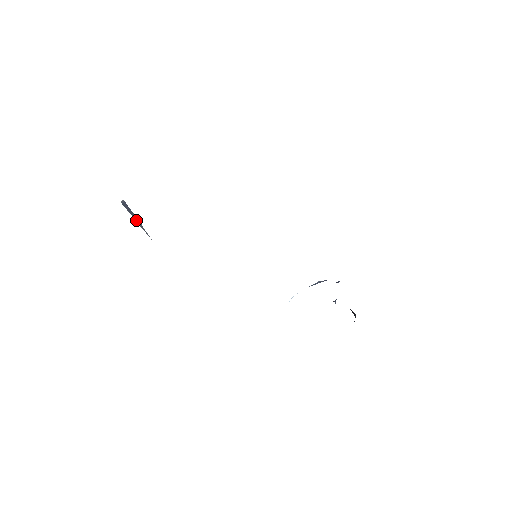
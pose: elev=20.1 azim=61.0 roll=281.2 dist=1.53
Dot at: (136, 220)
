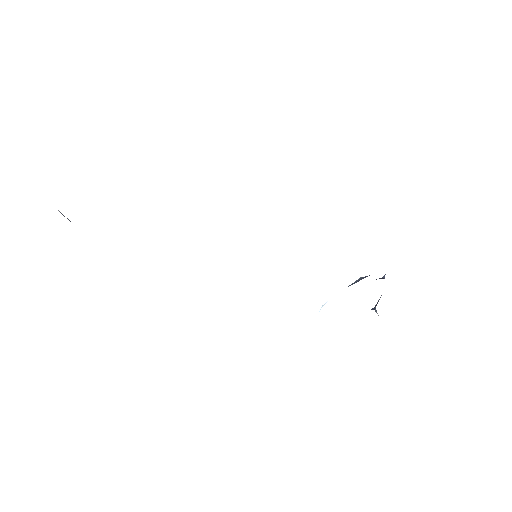
Dot at: occluded
